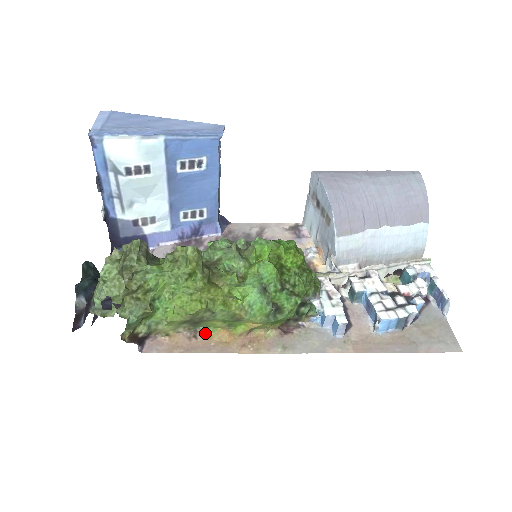
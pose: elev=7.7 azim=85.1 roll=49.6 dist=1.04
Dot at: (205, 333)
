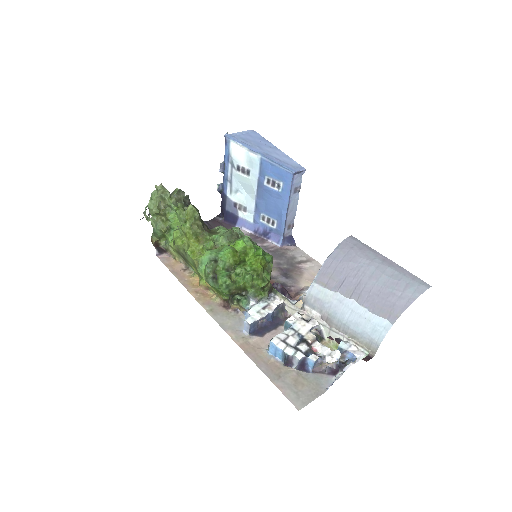
Dot at: (190, 272)
